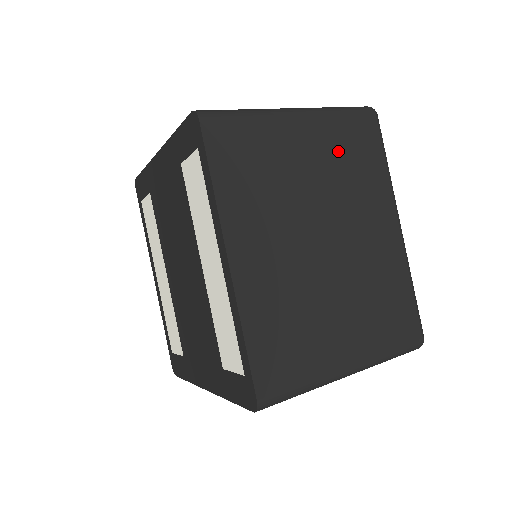
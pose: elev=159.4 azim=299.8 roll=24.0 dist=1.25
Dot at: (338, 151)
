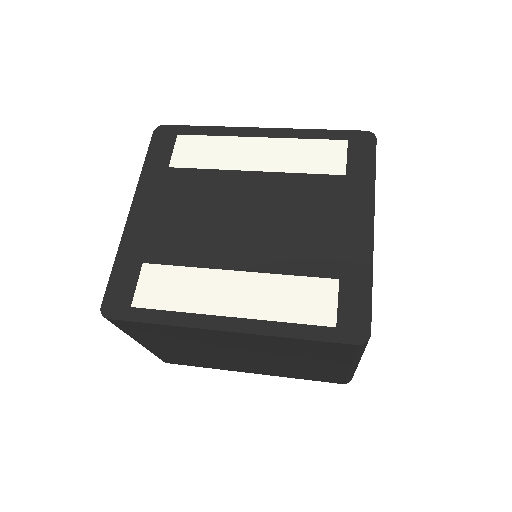
Dot at: occluded
